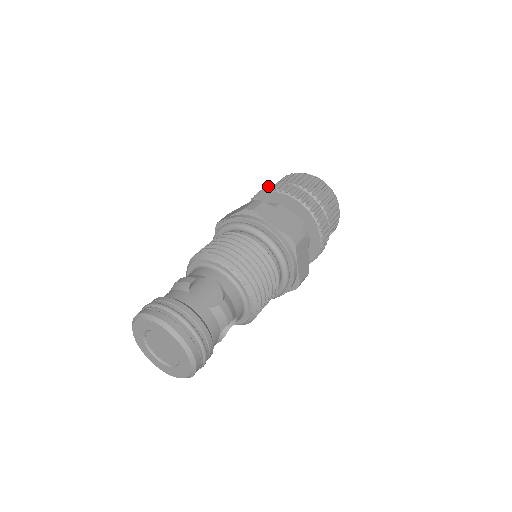
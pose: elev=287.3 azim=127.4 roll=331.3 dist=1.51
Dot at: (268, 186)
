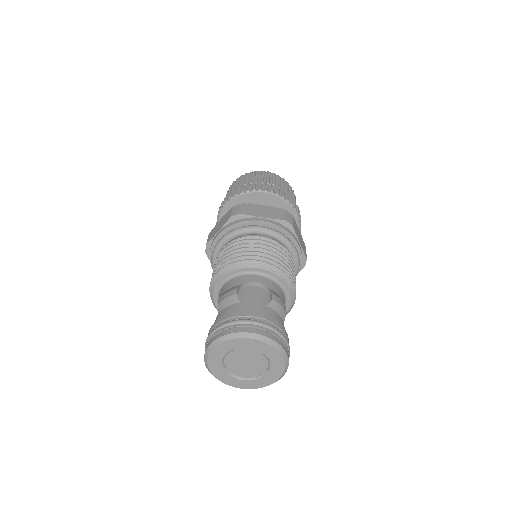
Dot at: (228, 195)
